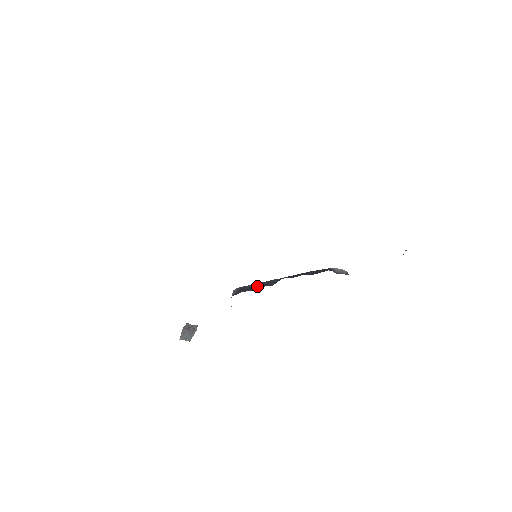
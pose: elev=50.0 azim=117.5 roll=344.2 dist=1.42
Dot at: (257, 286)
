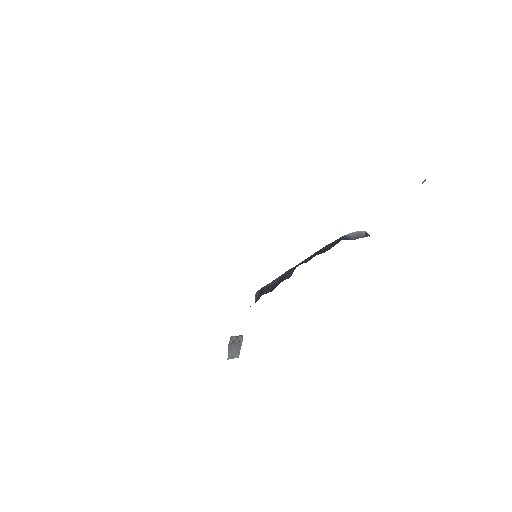
Dot at: (275, 283)
